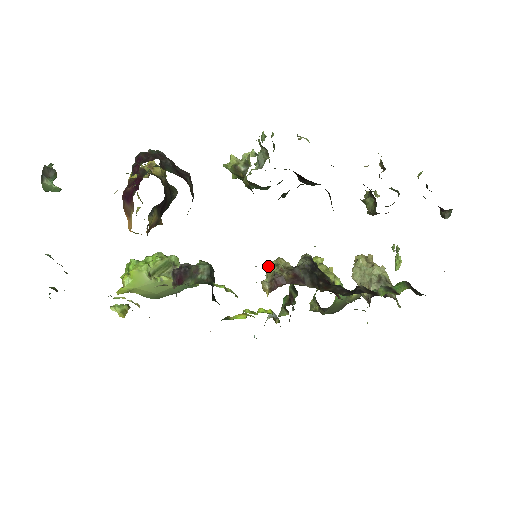
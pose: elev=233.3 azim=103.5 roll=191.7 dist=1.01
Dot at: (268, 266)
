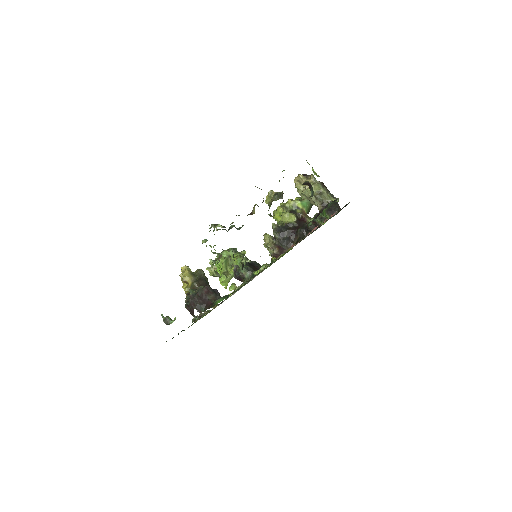
Dot at: occluded
